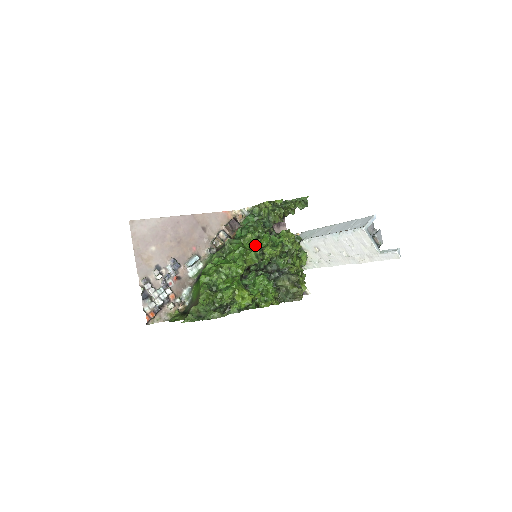
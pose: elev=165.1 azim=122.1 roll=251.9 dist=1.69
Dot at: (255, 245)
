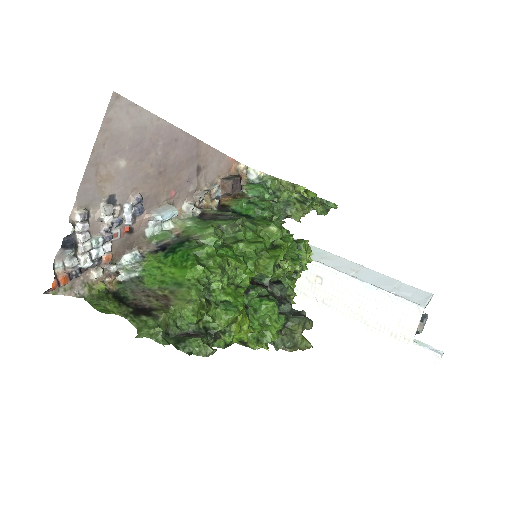
Dot at: (280, 250)
